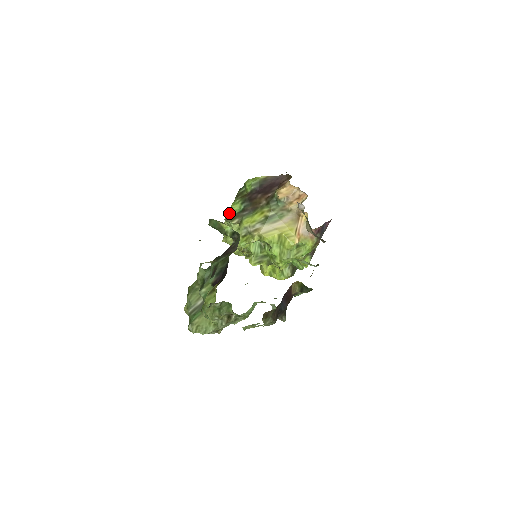
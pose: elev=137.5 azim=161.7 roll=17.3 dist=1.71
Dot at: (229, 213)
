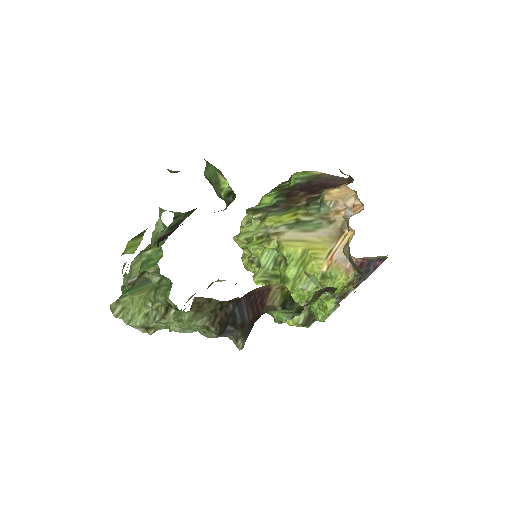
Dot at: occluded
